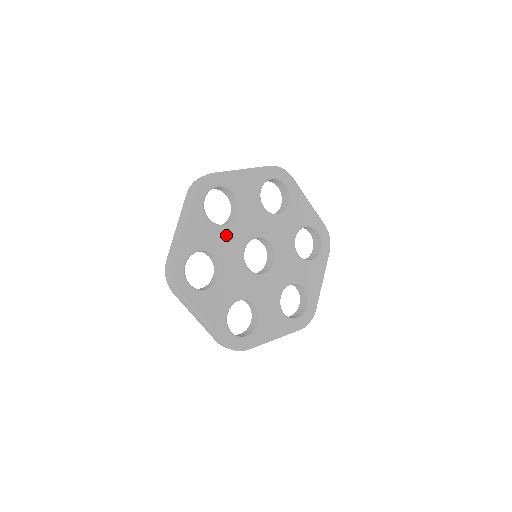
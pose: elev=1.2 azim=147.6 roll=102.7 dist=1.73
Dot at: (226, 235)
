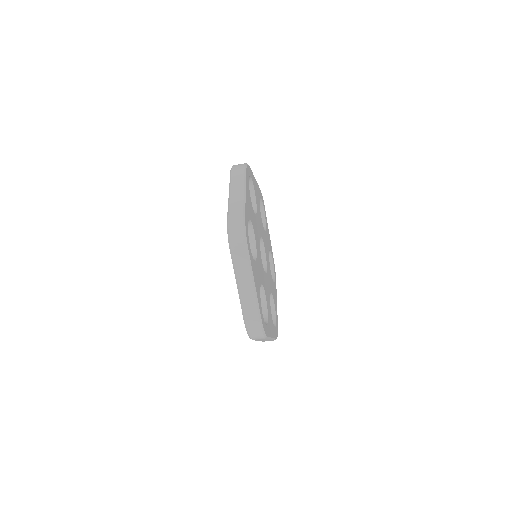
Dot at: (260, 218)
